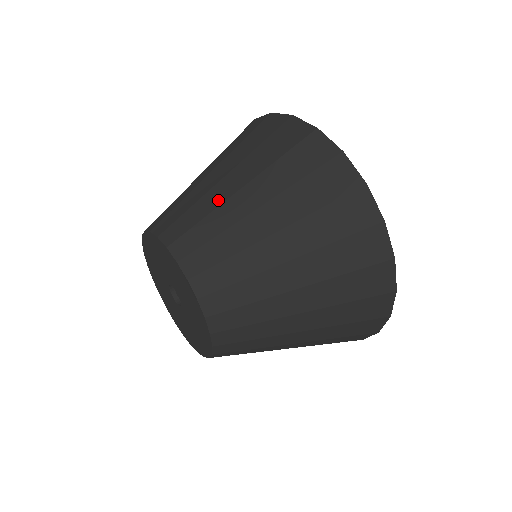
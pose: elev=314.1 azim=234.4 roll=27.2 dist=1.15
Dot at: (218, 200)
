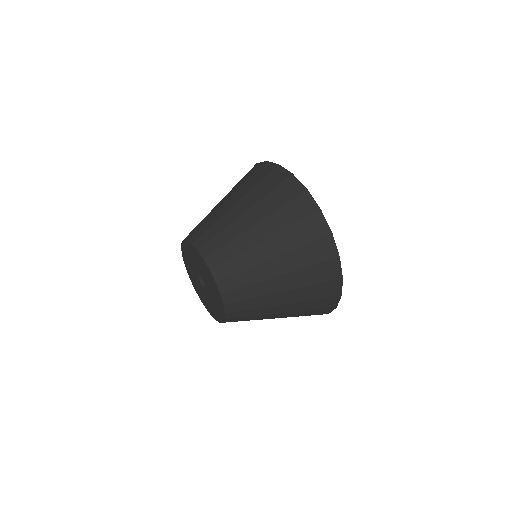
Dot at: (215, 211)
